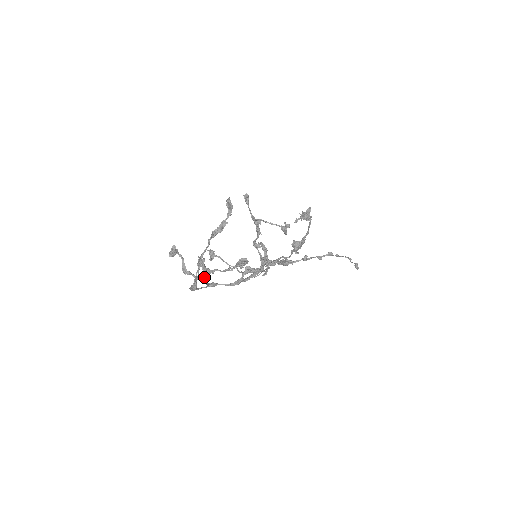
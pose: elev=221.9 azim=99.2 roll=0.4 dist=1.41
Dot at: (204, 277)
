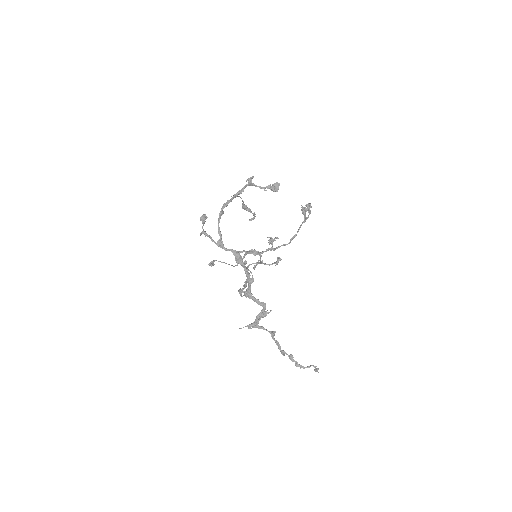
Dot at: (249, 183)
